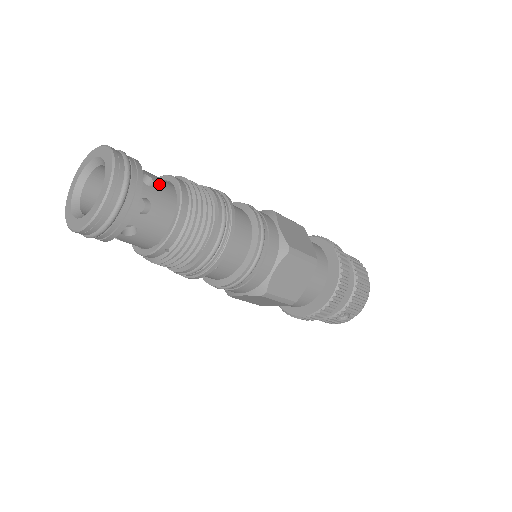
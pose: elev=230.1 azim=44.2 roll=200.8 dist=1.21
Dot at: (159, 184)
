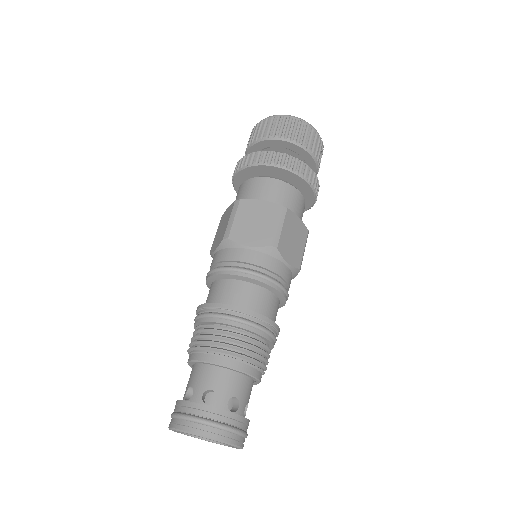
Dot at: (212, 384)
